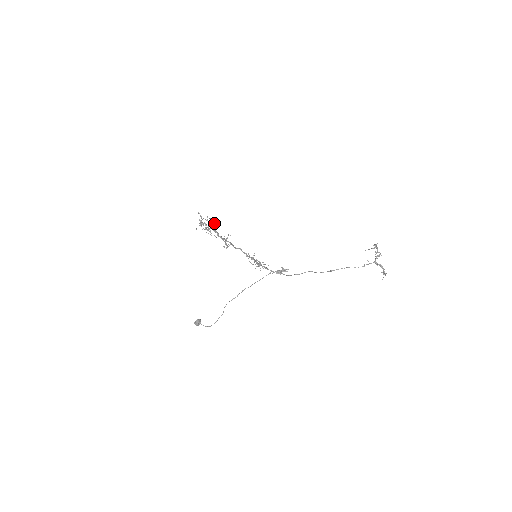
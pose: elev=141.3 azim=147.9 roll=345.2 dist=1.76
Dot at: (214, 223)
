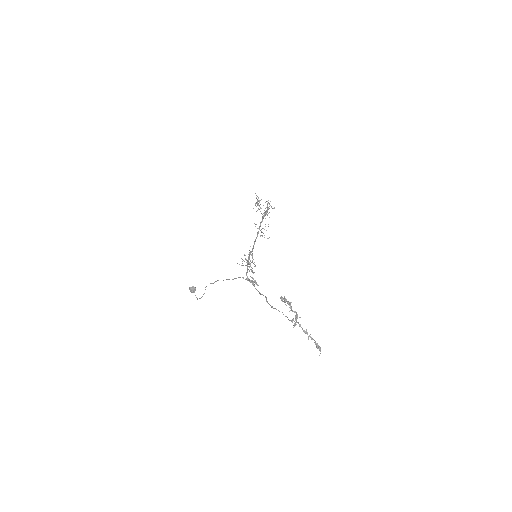
Dot at: (268, 209)
